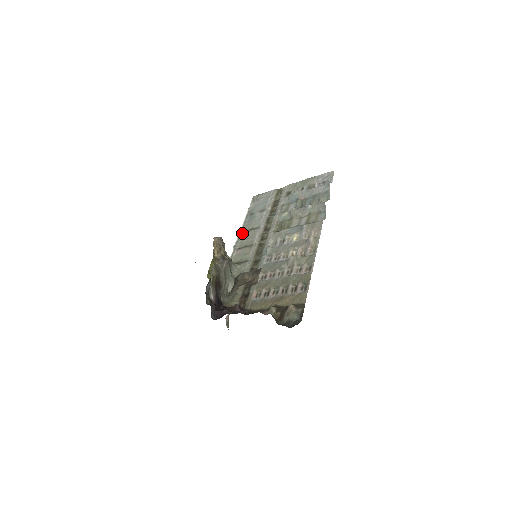
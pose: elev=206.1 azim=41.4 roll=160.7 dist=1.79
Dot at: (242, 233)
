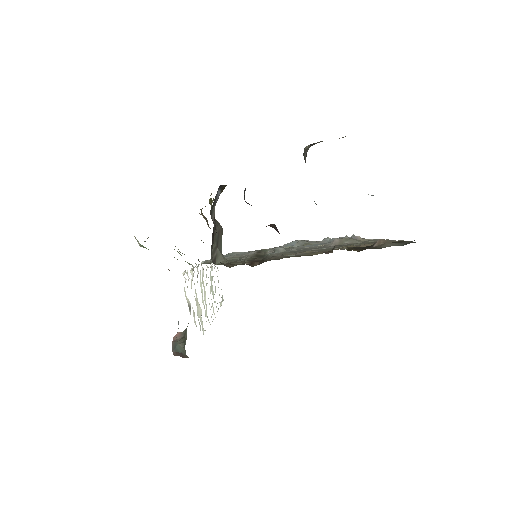
Dot at: occluded
